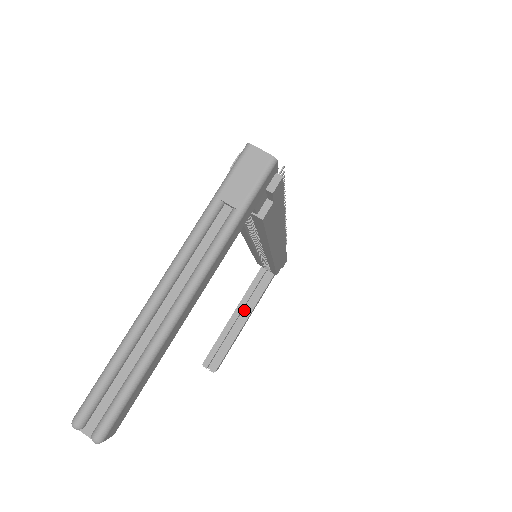
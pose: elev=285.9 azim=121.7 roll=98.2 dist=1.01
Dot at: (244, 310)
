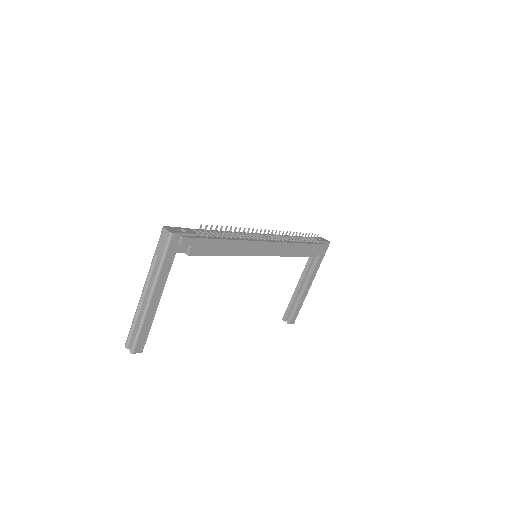
Dot at: occluded
